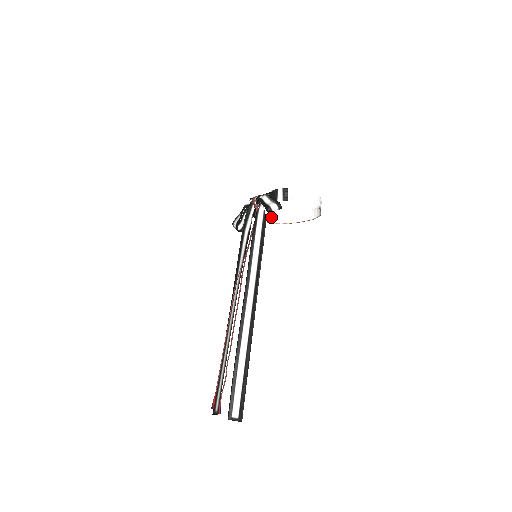
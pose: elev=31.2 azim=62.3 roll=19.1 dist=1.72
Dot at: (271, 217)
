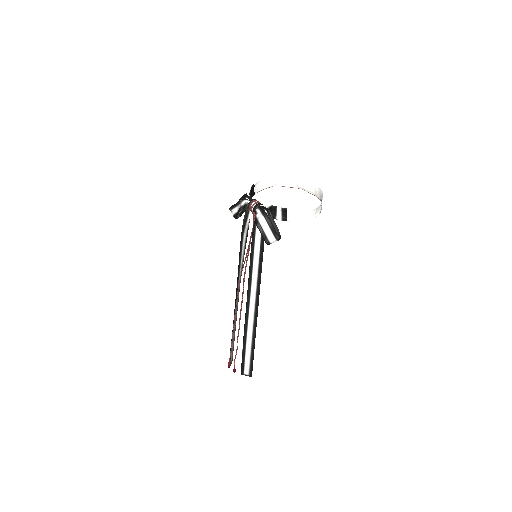
Dot at: (269, 182)
